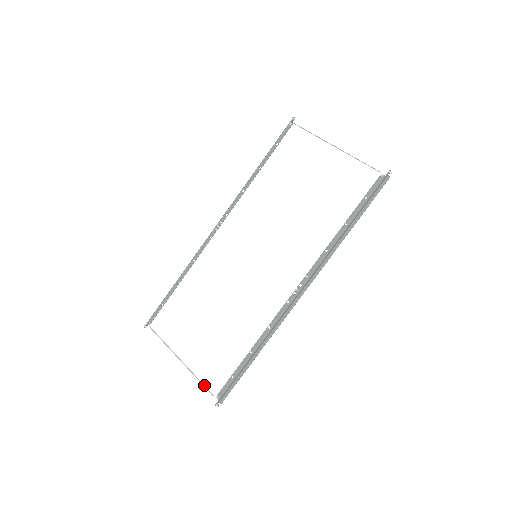
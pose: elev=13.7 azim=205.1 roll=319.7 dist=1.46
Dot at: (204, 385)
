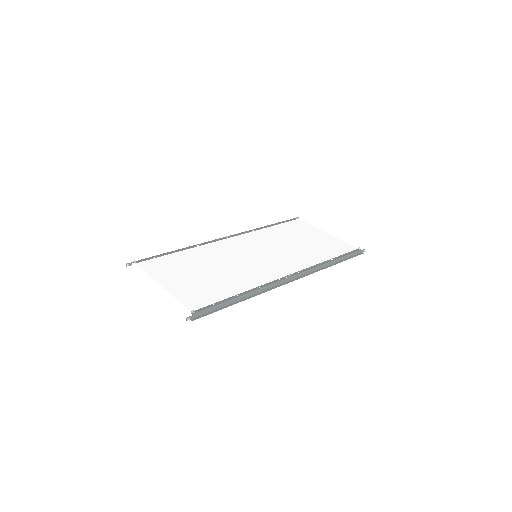
Dot at: (180, 304)
